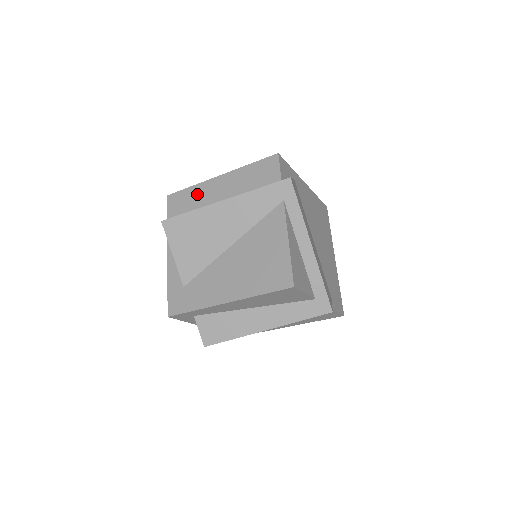
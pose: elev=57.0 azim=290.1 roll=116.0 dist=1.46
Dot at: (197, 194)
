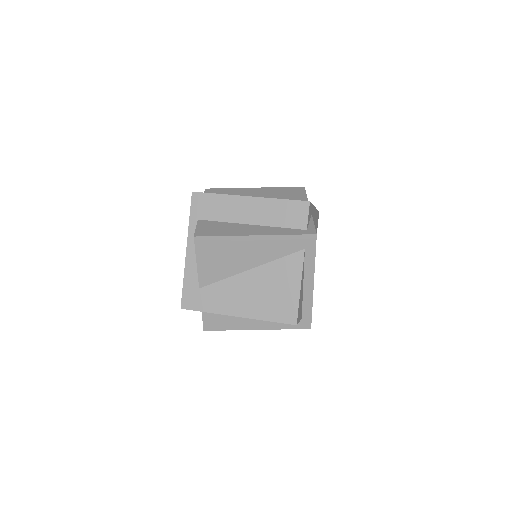
Dot at: (224, 205)
